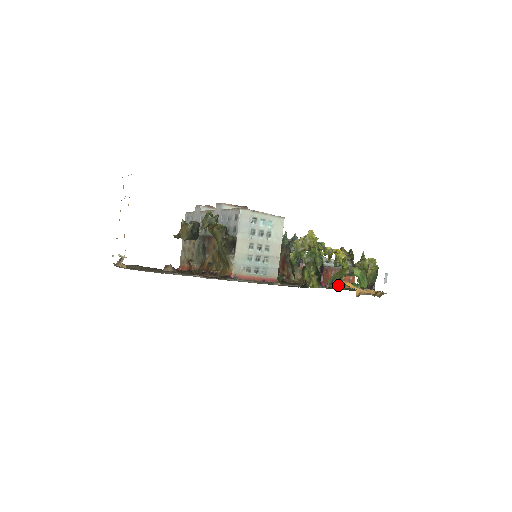
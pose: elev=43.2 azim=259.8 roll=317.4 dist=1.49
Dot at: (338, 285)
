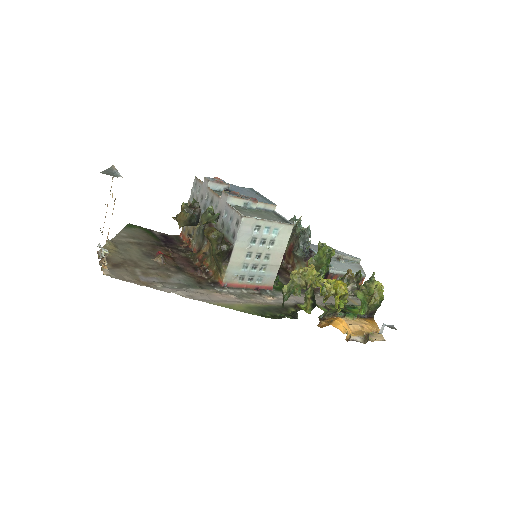
Dot at: (332, 316)
